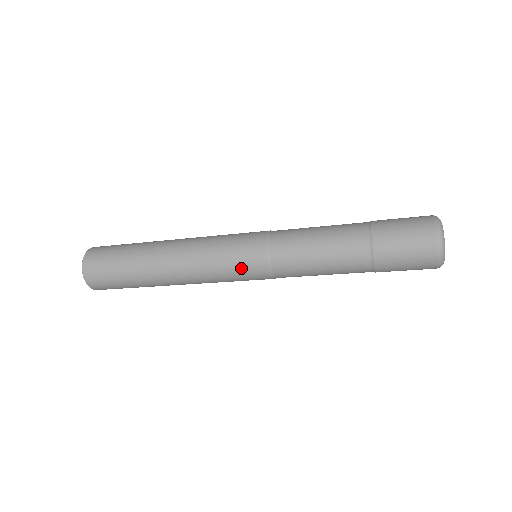
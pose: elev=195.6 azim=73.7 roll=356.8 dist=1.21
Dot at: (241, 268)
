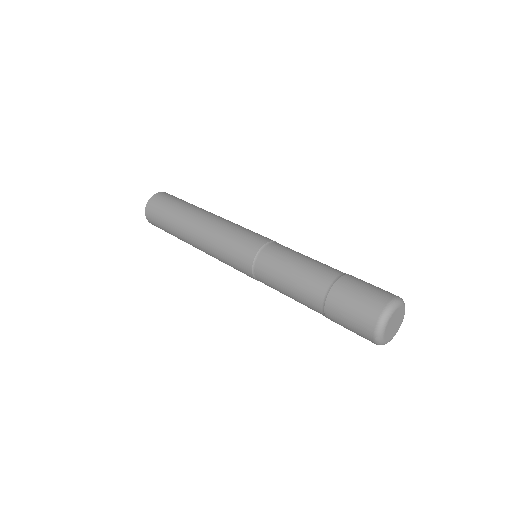
Dot at: (235, 264)
